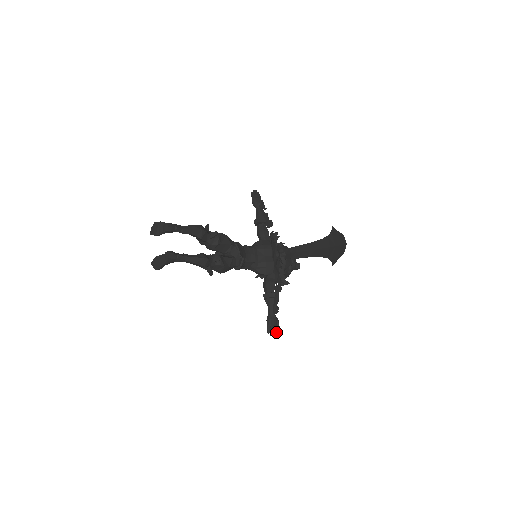
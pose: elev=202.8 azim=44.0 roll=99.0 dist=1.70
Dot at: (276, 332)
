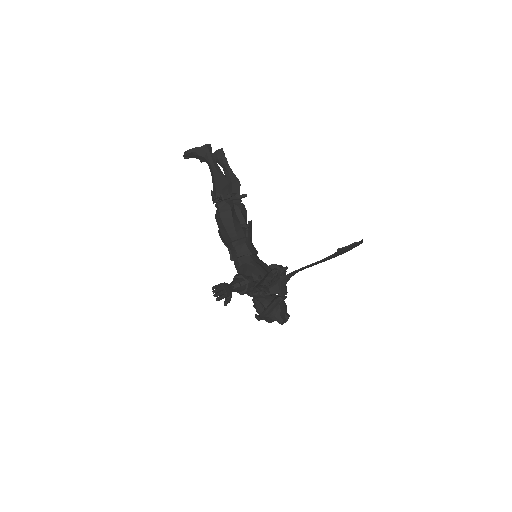
Dot at: (220, 298)
